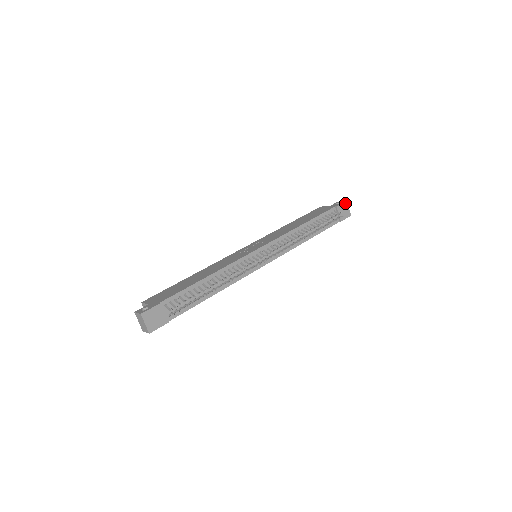
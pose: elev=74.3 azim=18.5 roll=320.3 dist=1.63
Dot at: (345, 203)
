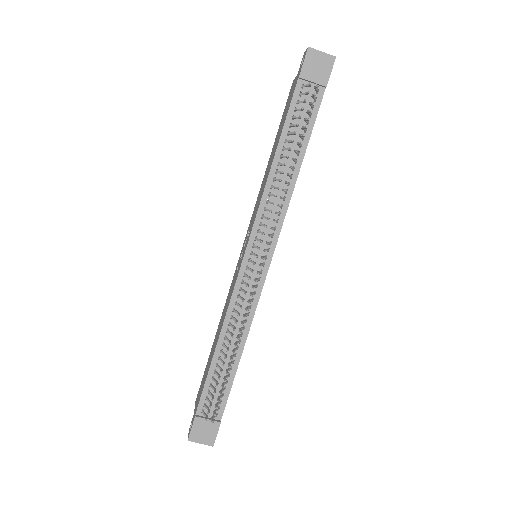
Dot at: (309, 54)
